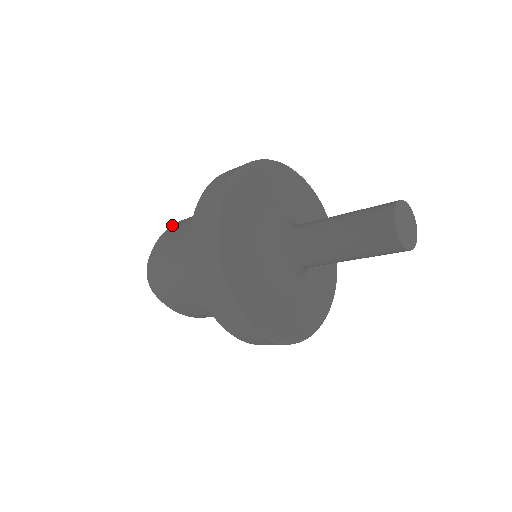
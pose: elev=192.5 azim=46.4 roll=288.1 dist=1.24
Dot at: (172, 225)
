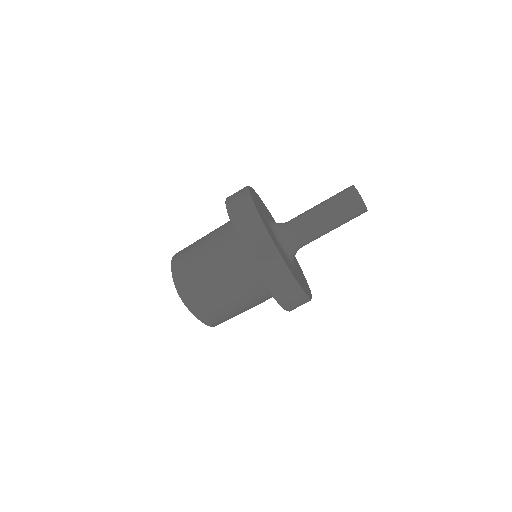
Dot at: (173, 257)
